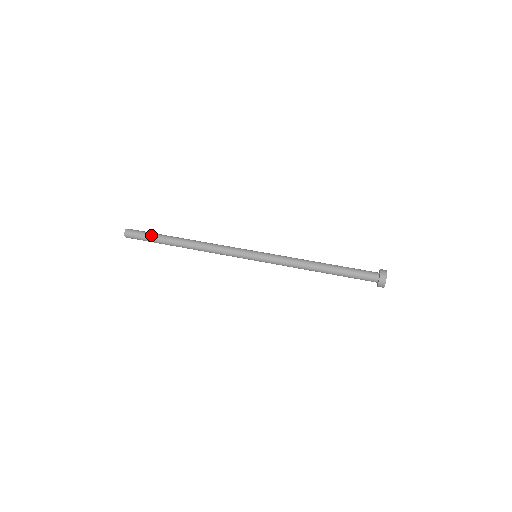
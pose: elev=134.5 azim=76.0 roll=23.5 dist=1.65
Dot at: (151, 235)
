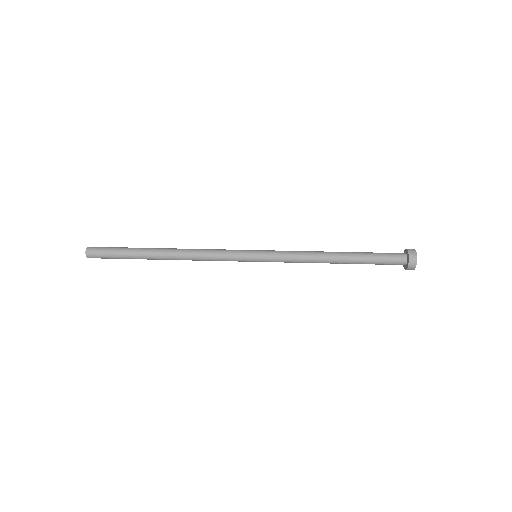
Dot at: (120, 253)
